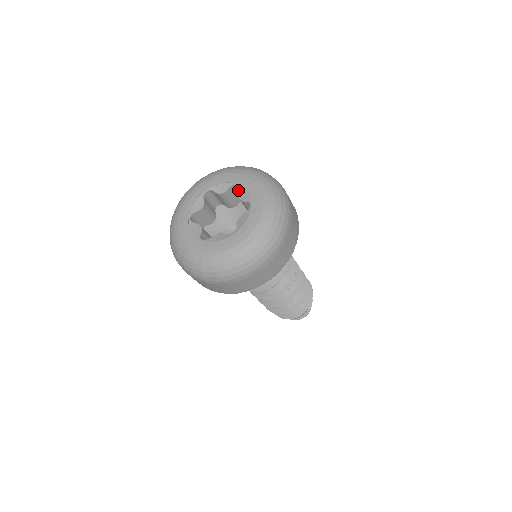
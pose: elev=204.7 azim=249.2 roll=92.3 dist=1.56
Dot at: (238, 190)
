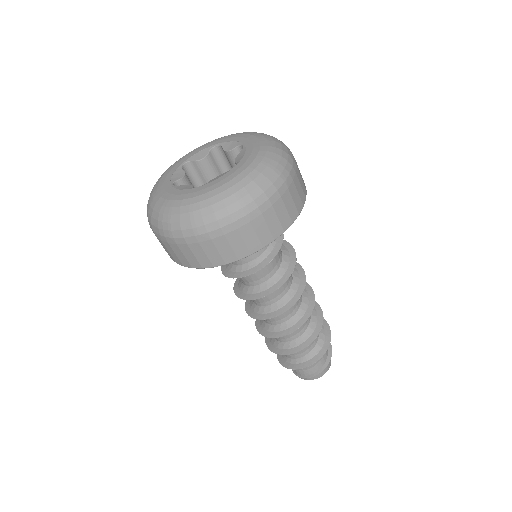
Dot at: (241, 150)
